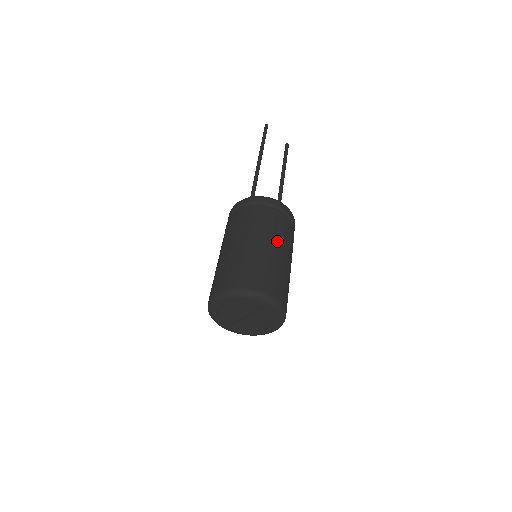
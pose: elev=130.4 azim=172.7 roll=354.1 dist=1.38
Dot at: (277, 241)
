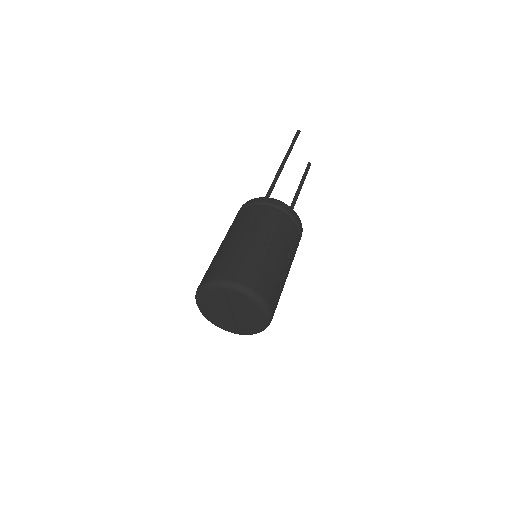
Dot at: (289, 259)
